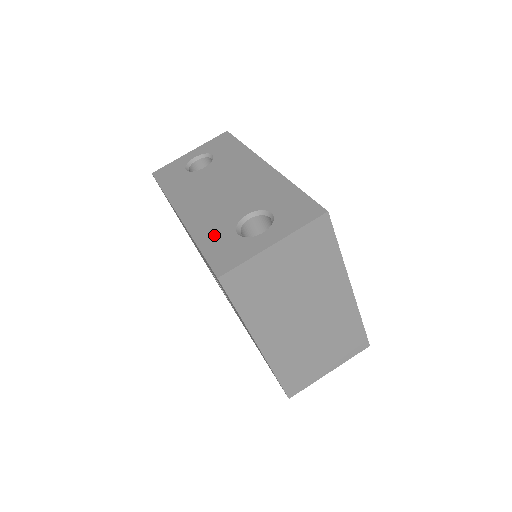
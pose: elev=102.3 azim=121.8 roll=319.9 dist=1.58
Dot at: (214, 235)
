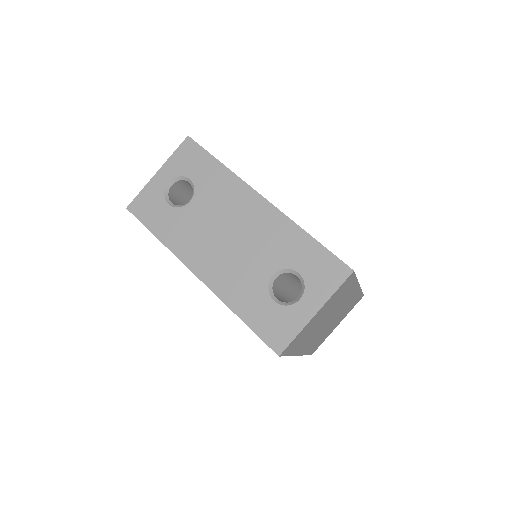
Dot at: (251, 304)
